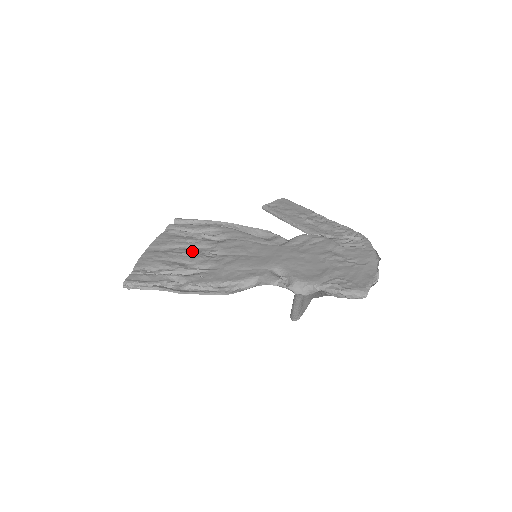
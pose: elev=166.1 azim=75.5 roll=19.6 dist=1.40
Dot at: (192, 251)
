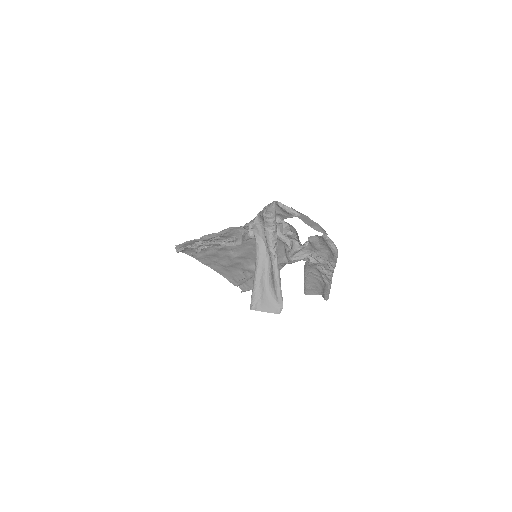
Dot at: (227, 259)
